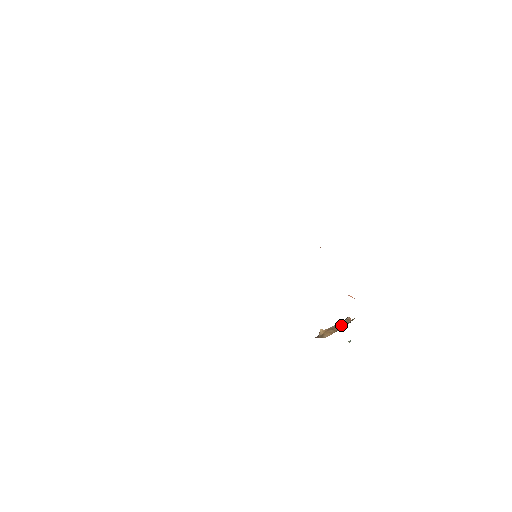
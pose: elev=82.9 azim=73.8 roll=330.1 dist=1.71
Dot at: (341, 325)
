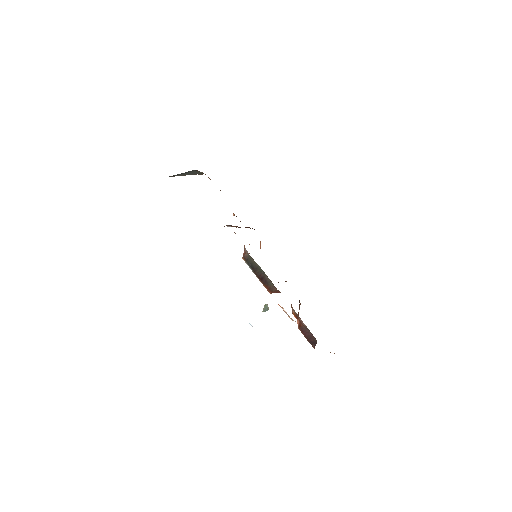
Dot at: occluded
